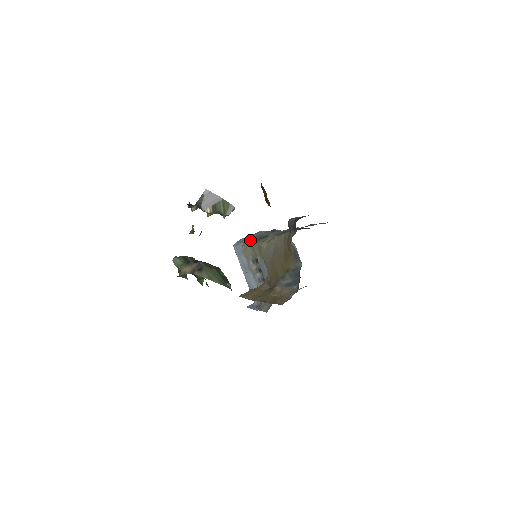
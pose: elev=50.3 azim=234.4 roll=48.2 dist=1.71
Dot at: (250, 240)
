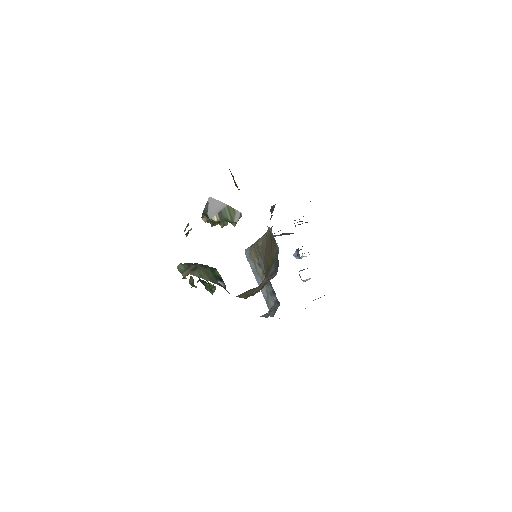
Dot at: occluded
